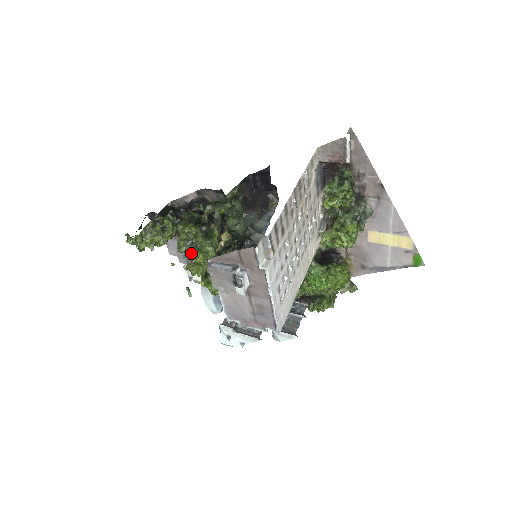
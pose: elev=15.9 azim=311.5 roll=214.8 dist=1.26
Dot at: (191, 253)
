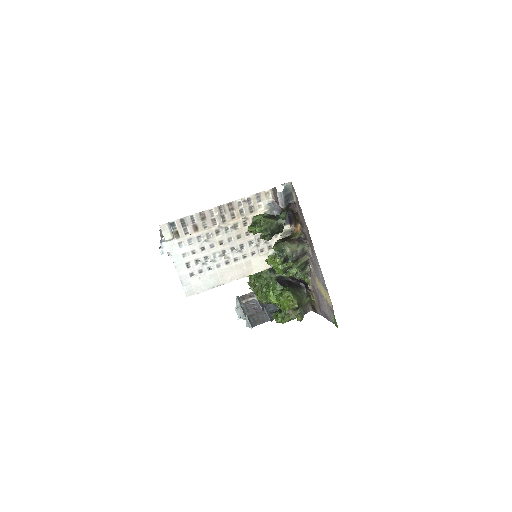
Dot at: occluded
